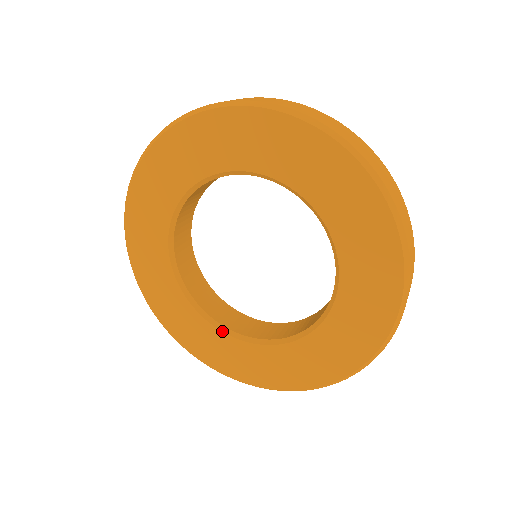
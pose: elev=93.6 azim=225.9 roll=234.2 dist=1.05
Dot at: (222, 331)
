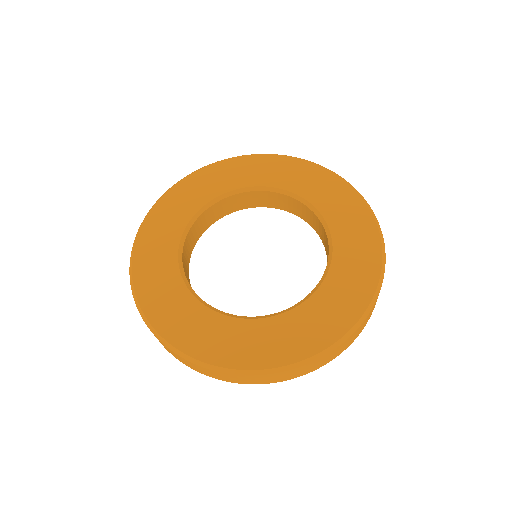
Dot at: (250, 318)
